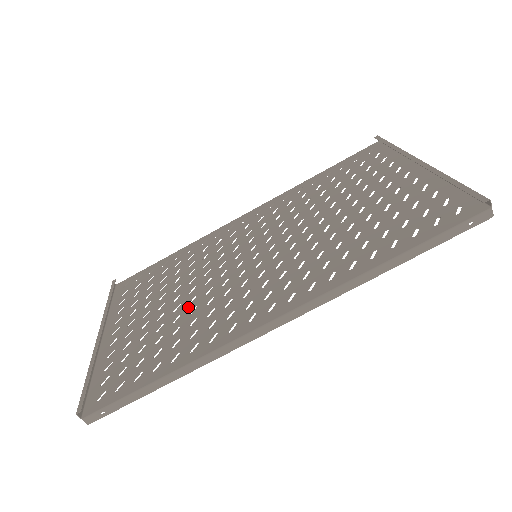
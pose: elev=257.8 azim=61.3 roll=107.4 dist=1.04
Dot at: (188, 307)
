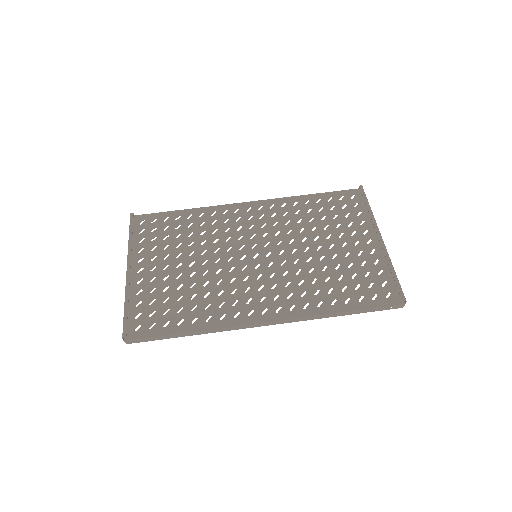
Dot at: (202, 279)
